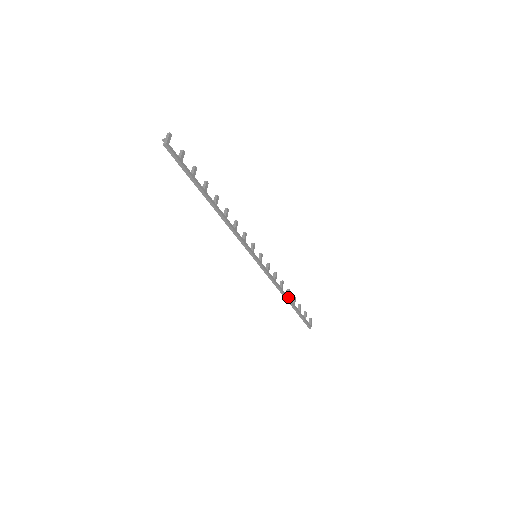
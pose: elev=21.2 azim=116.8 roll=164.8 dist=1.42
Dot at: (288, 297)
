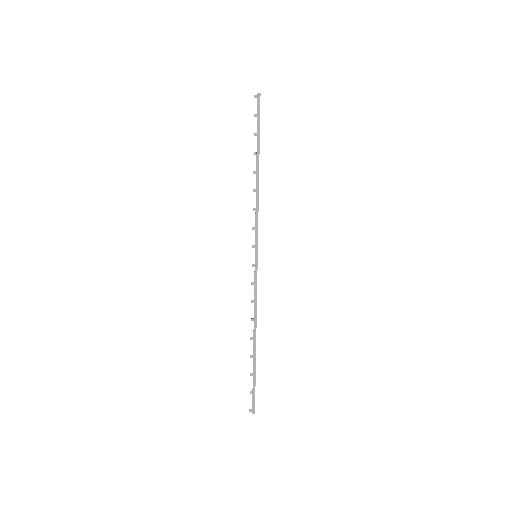
Dot at: occluded
